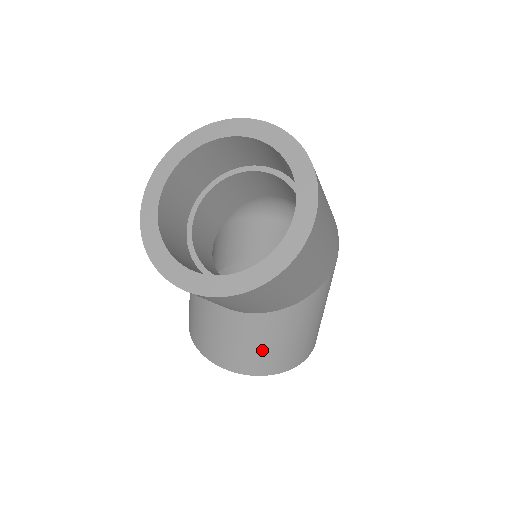
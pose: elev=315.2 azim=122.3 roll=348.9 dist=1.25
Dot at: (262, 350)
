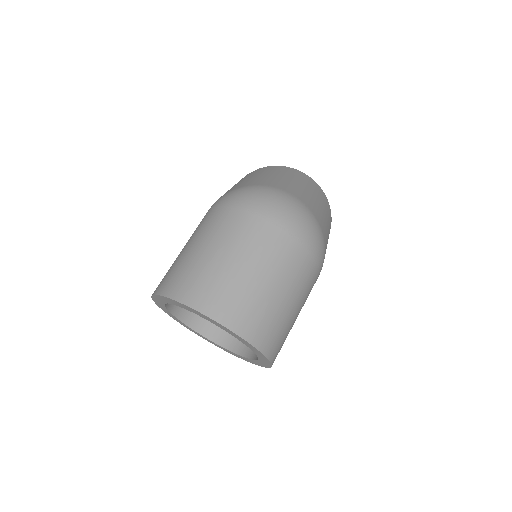
Dot at: occluded
